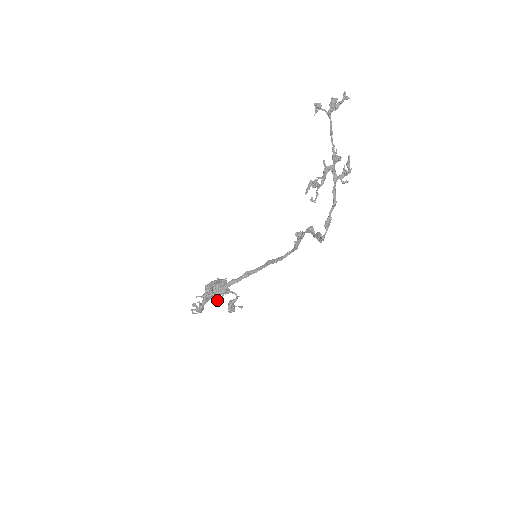
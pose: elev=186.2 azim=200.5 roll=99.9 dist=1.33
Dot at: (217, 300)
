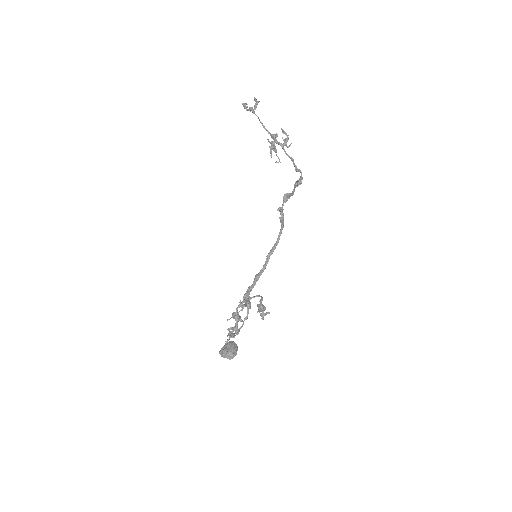
Dot at: (245, 317)
